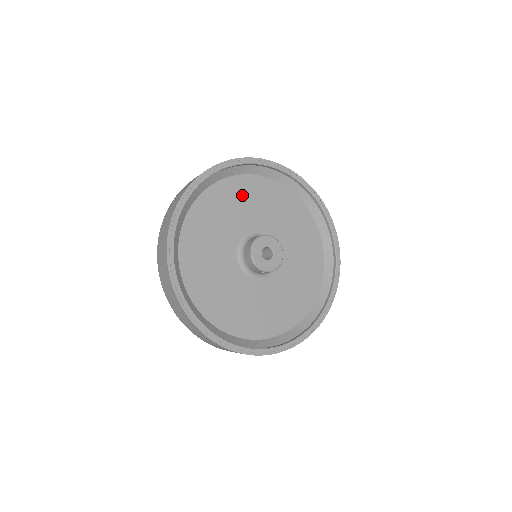
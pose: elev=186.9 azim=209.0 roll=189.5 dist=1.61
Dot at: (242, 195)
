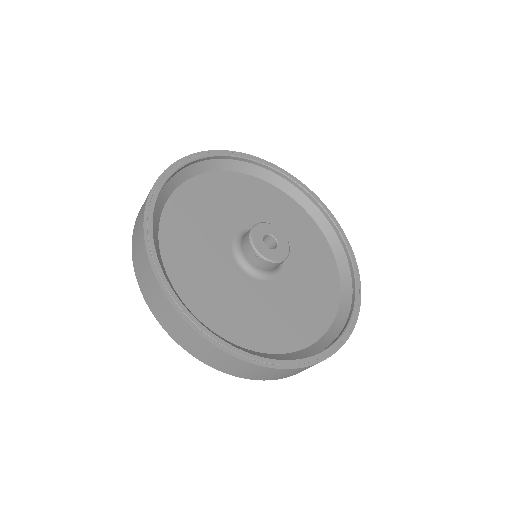
Dot at: (261, 197)
